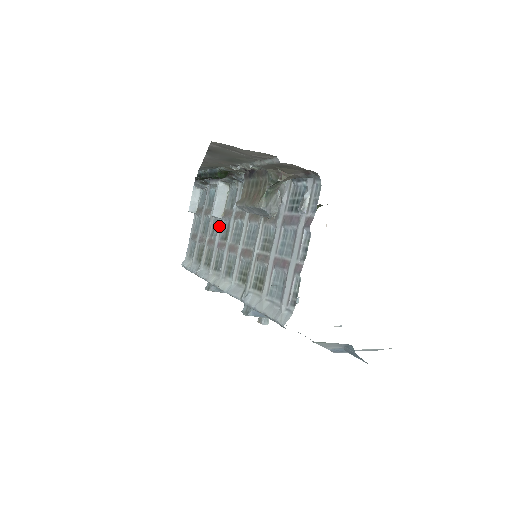
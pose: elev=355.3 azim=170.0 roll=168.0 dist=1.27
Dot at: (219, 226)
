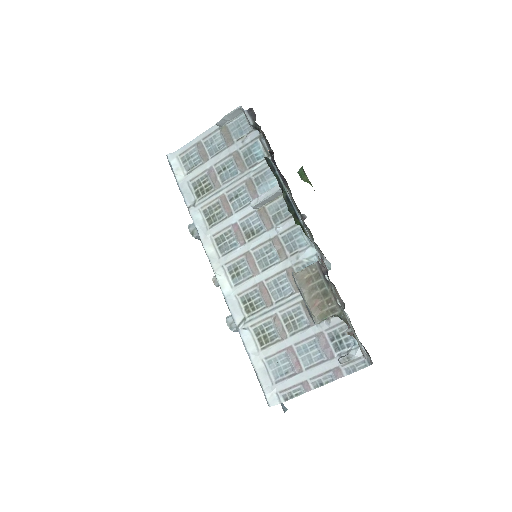
Dot at: (247, 210)
